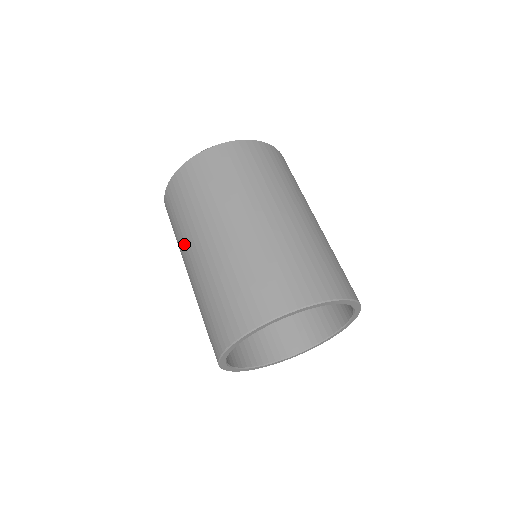
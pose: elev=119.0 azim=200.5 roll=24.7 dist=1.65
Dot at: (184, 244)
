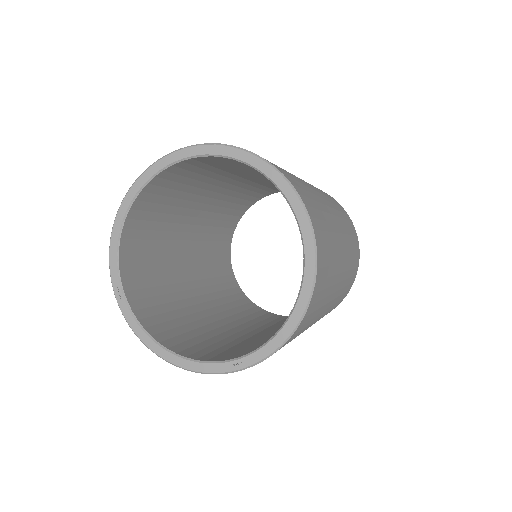
Dot at: occluded
